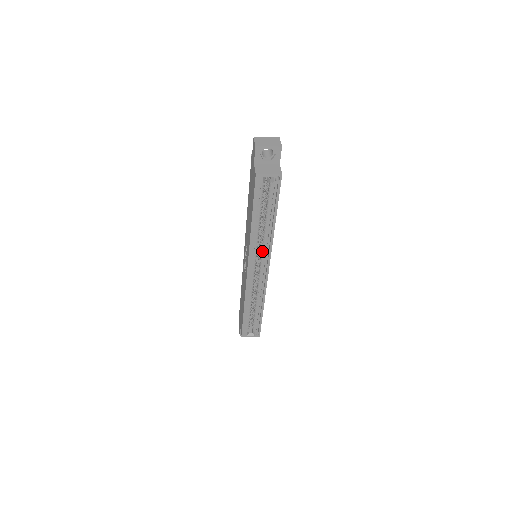
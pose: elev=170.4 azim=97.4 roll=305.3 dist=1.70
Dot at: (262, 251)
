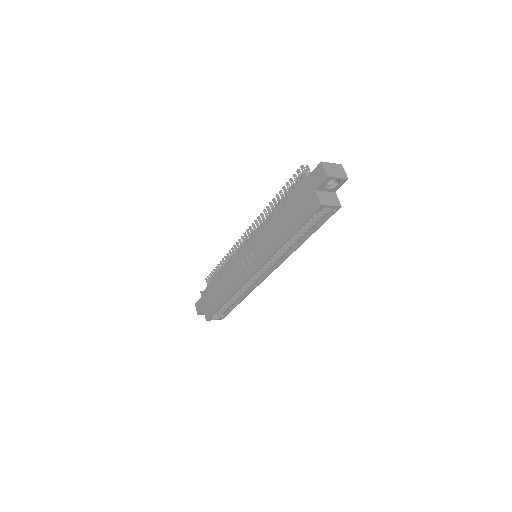
Dot at: (275, 259)
